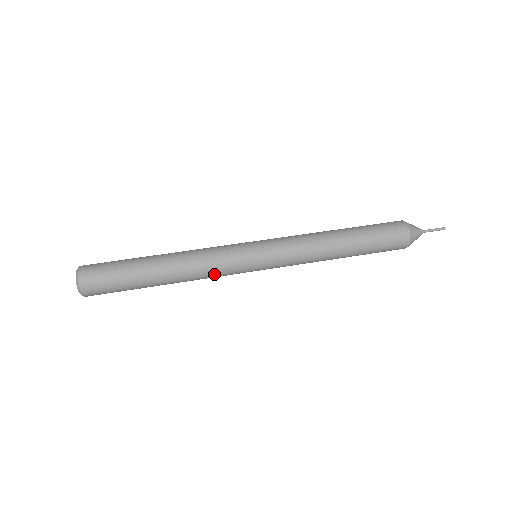
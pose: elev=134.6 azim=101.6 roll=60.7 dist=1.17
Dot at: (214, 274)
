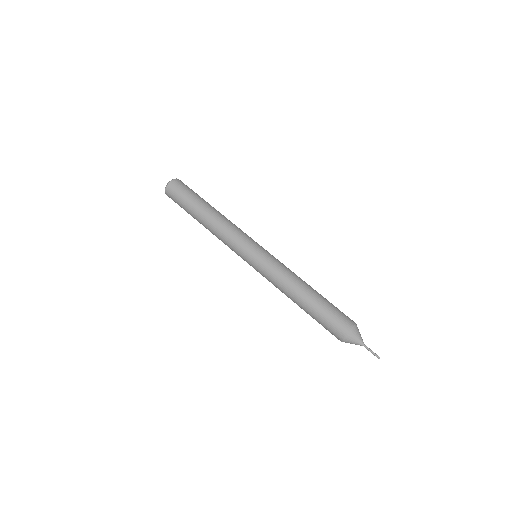
Dot at: (226, 241)
